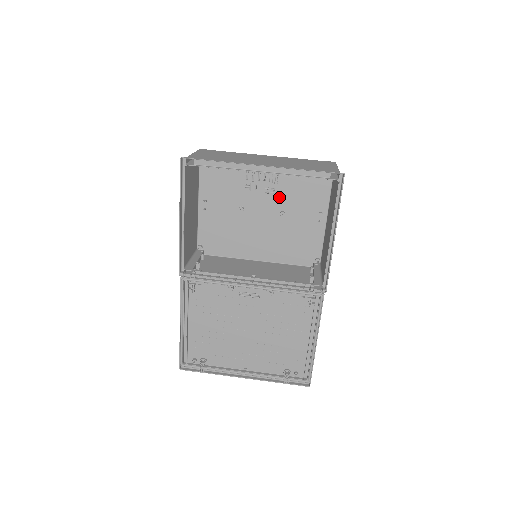
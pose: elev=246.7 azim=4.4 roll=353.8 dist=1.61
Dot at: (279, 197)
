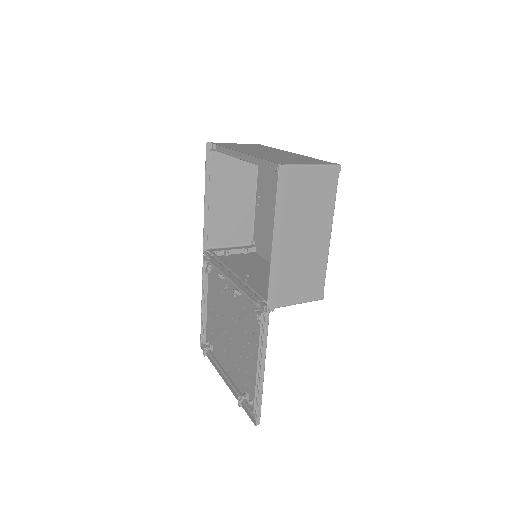
Dot at: occluded
